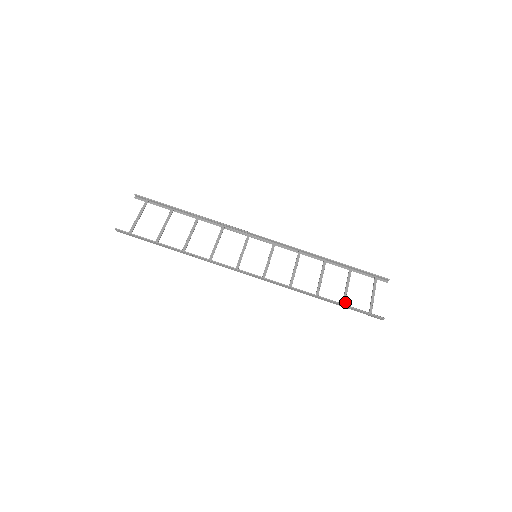
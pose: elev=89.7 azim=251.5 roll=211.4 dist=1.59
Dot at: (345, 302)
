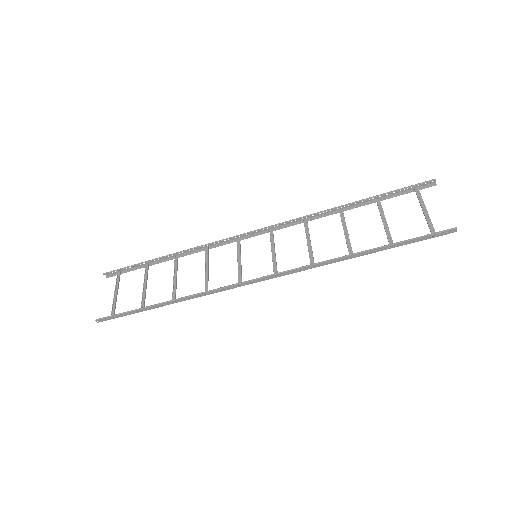
Dot at: (391, 241)
